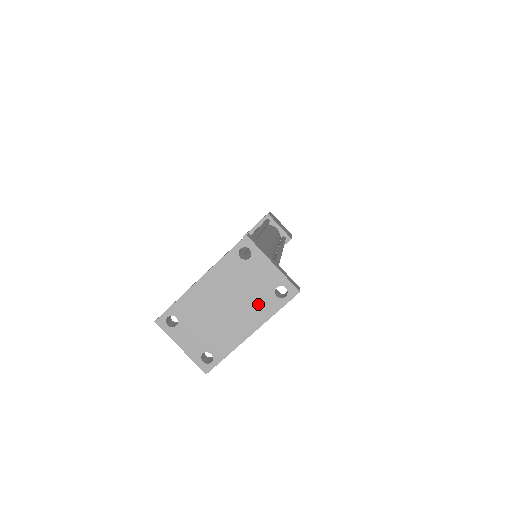
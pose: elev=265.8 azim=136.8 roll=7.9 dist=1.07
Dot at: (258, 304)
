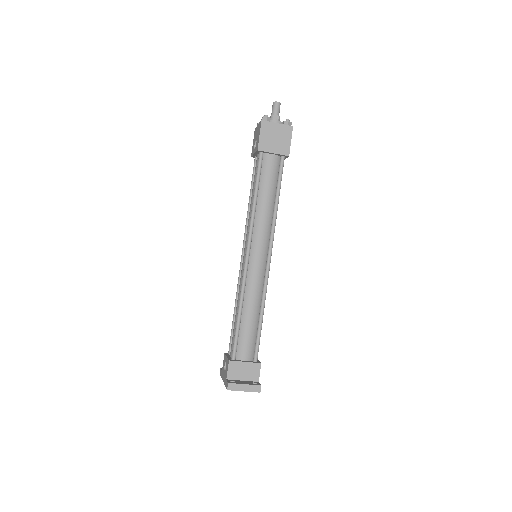
Dot at: occluded
